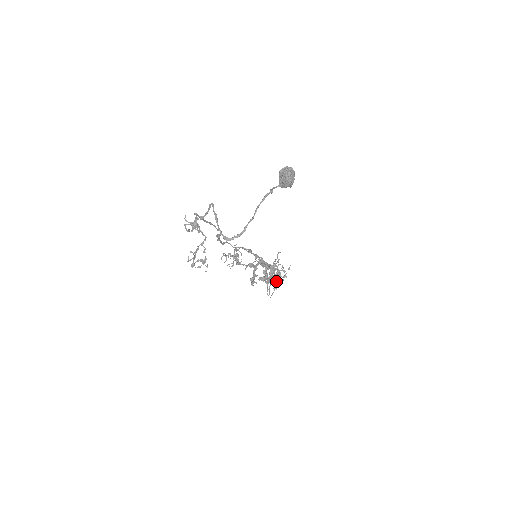
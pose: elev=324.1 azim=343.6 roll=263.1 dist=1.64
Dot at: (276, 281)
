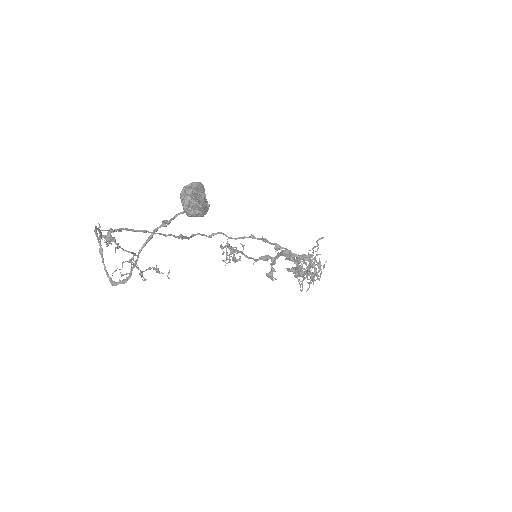
Dot at: (310, 276)
